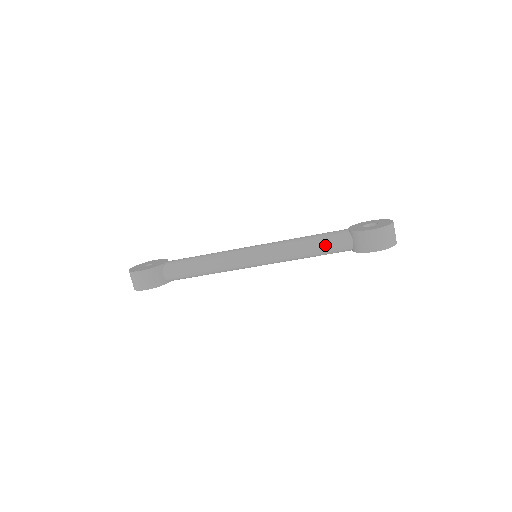
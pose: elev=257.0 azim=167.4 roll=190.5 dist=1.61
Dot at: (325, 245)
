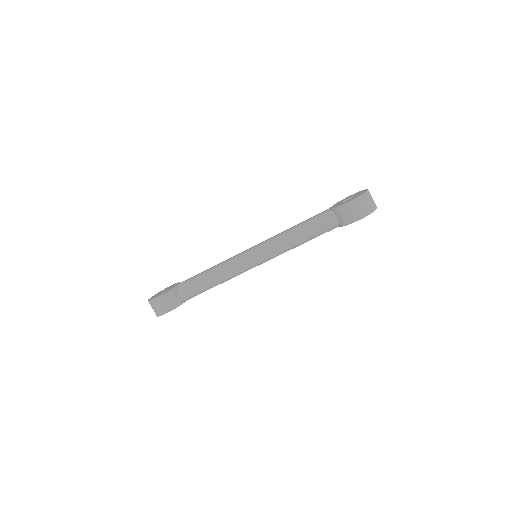
Dot at: (313, 228)
